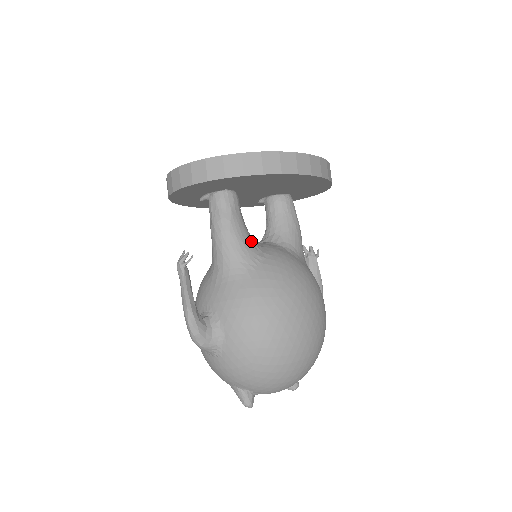
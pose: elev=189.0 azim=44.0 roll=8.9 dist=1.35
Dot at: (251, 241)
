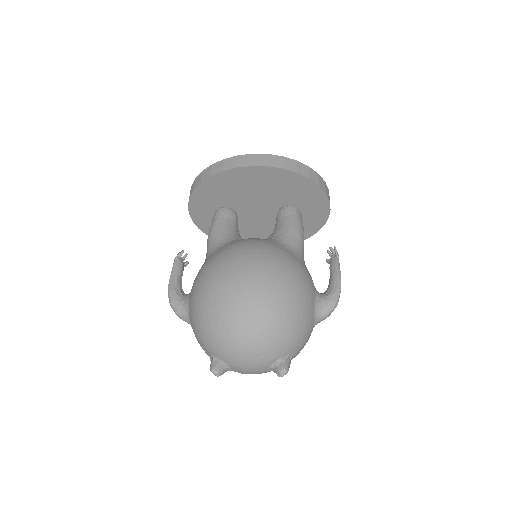
Dot at: (229, 235)
